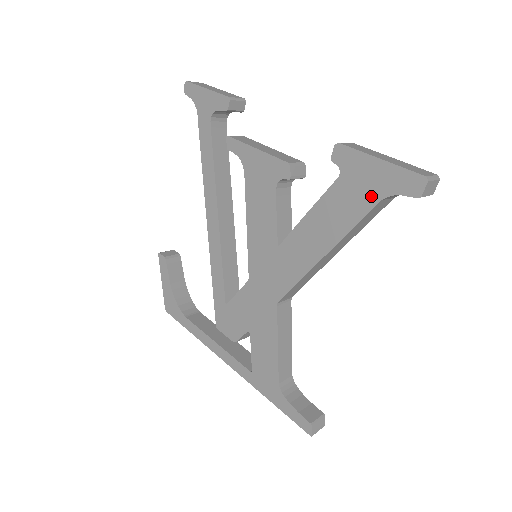
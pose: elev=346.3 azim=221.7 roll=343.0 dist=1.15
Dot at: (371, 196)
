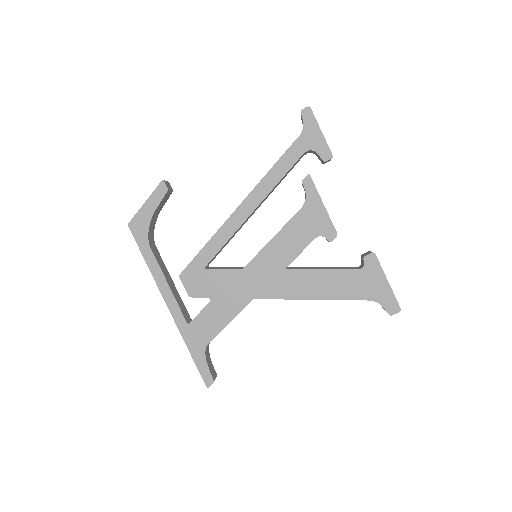
Dot at: (368, 294)
